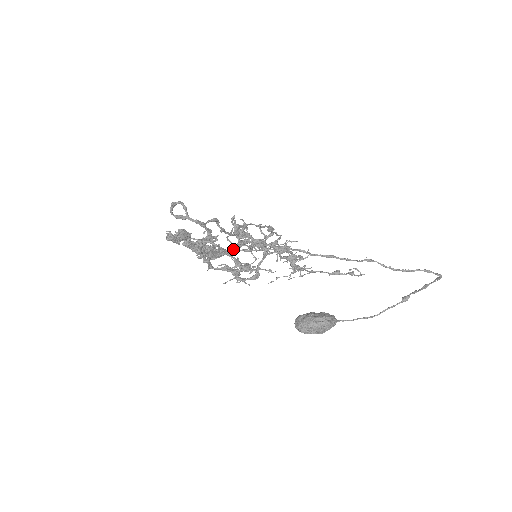
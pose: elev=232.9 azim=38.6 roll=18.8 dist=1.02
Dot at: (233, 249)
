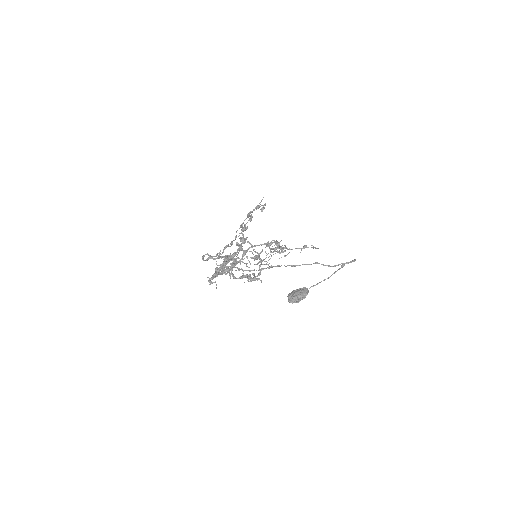
Dot at: occluded
